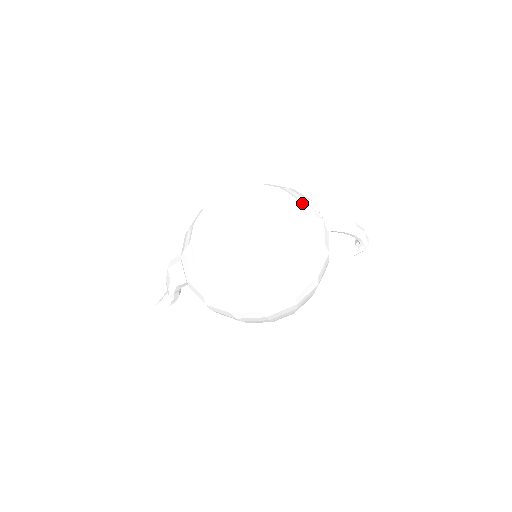
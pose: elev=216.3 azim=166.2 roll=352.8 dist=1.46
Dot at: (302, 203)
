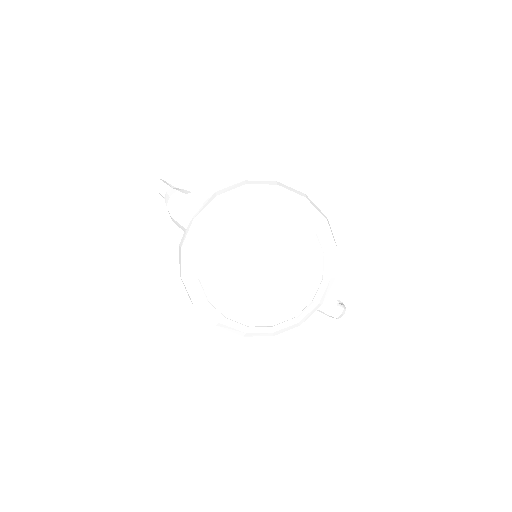
Dot at: (322, 285)
